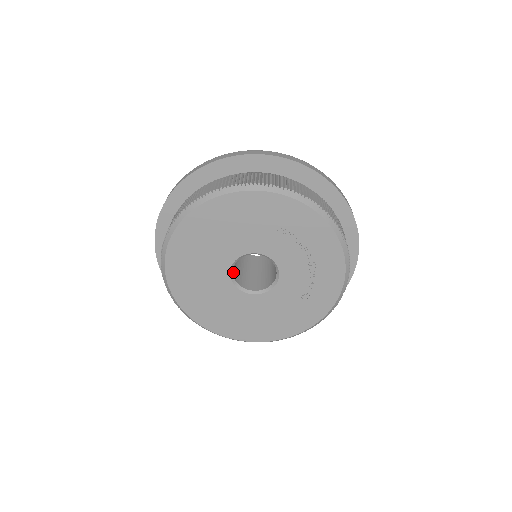
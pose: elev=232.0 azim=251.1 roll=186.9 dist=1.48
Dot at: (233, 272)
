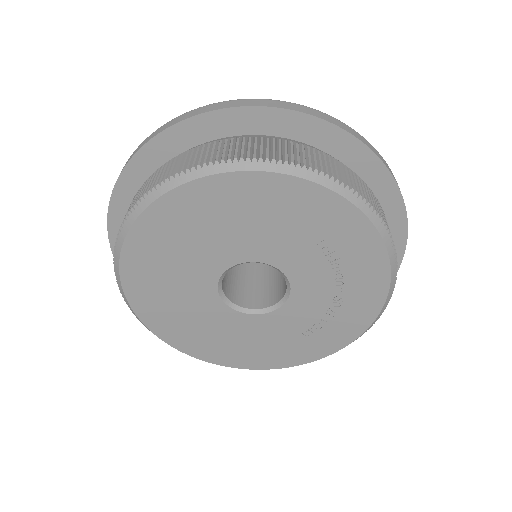
Dot at: occluded
